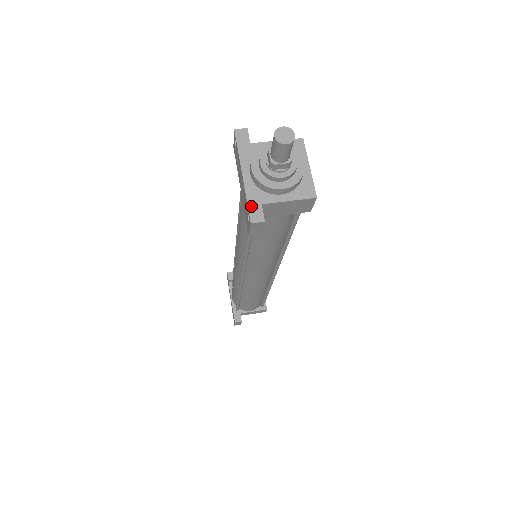
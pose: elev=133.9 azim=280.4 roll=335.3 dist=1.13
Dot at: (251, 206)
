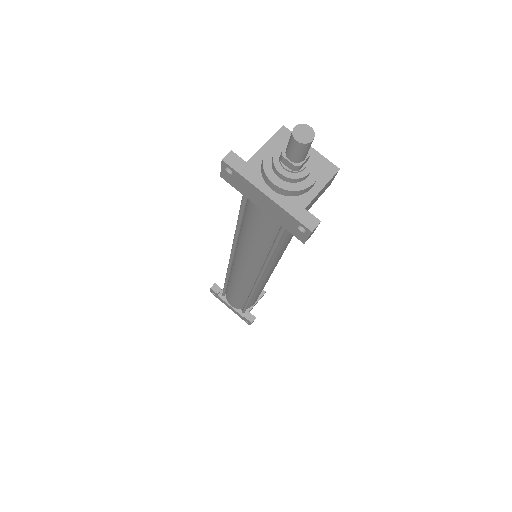
Dot at: (299, 217)
